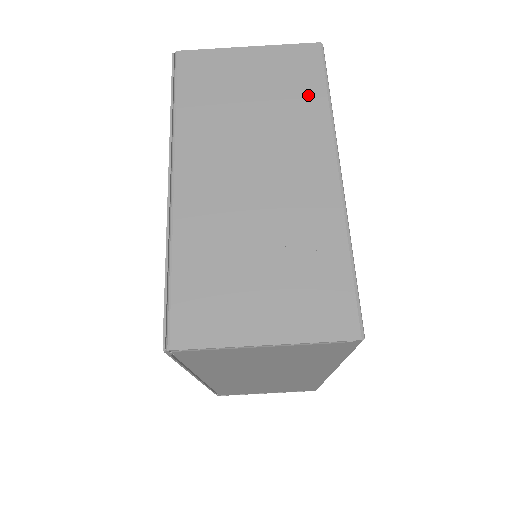
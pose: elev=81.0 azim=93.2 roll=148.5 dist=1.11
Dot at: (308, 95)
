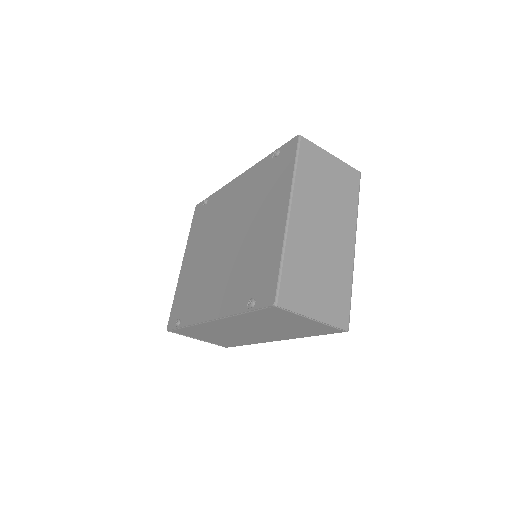
Dot at: (351, 199)
